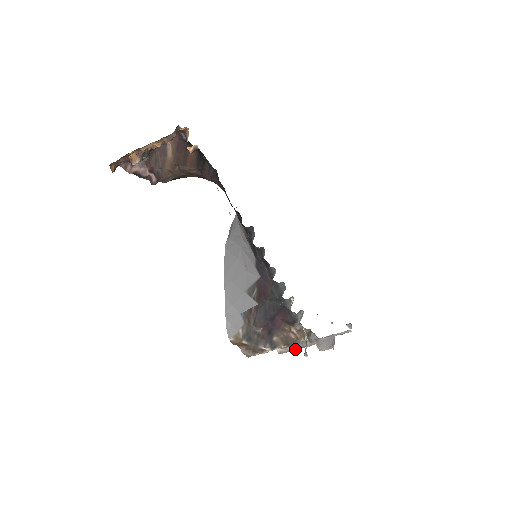
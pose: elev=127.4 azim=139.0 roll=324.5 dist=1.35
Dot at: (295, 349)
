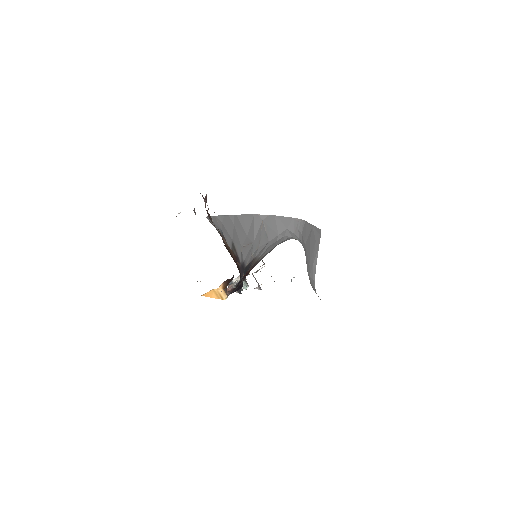
Dot at: occluded
